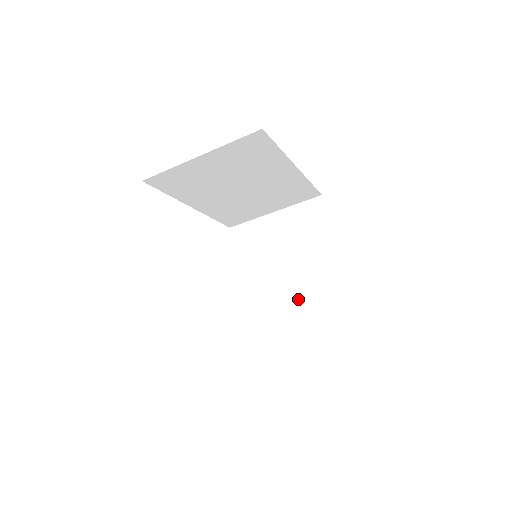
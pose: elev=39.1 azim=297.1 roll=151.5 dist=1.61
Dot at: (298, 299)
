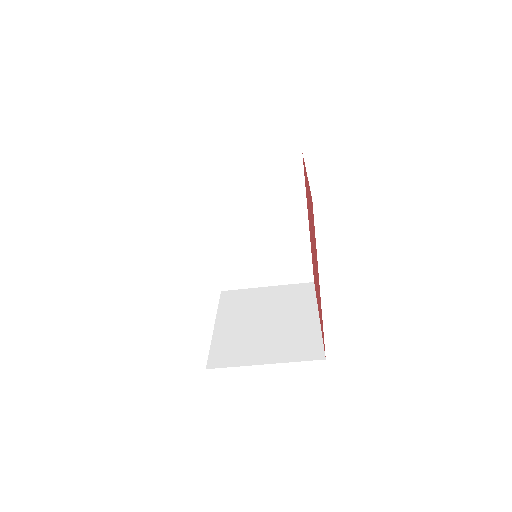
Dot at: (271, 340)
